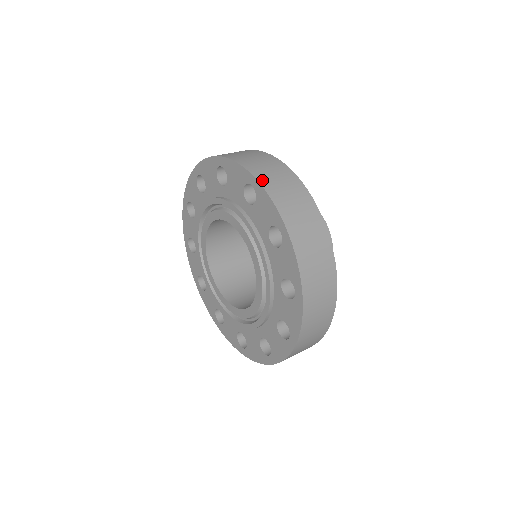
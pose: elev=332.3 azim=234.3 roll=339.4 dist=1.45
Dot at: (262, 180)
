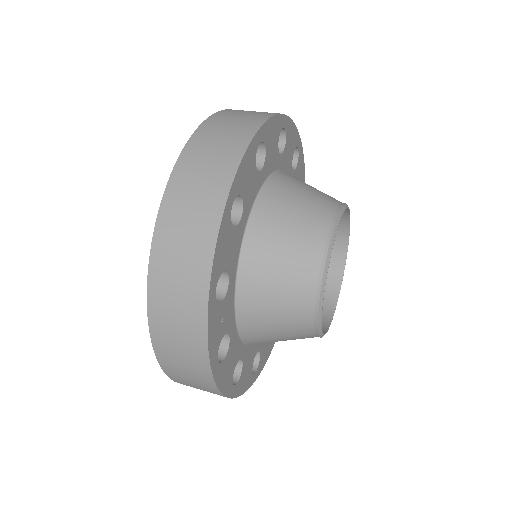
Dot at: (153, 293)
